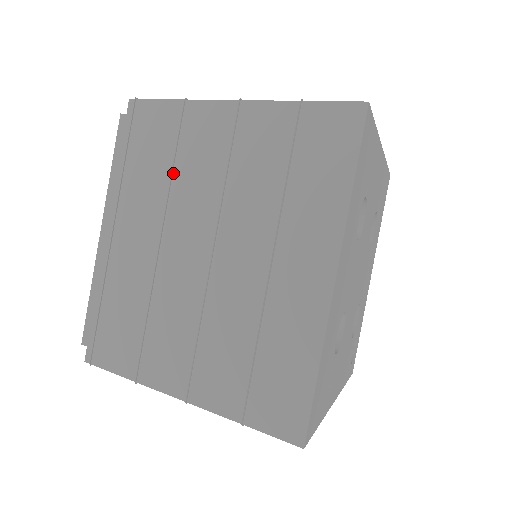
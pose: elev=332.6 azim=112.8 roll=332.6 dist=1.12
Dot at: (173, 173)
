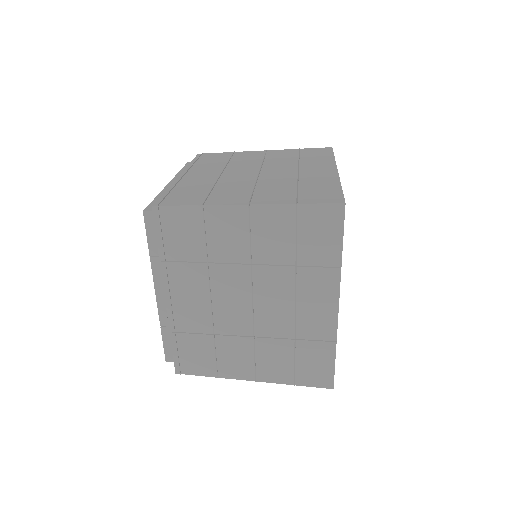
Dot at: (229, 162)
